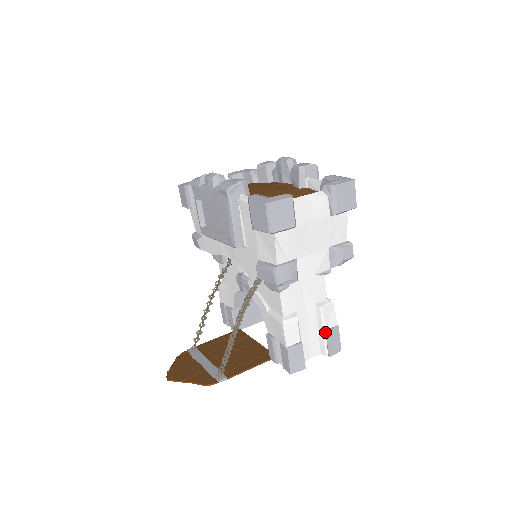
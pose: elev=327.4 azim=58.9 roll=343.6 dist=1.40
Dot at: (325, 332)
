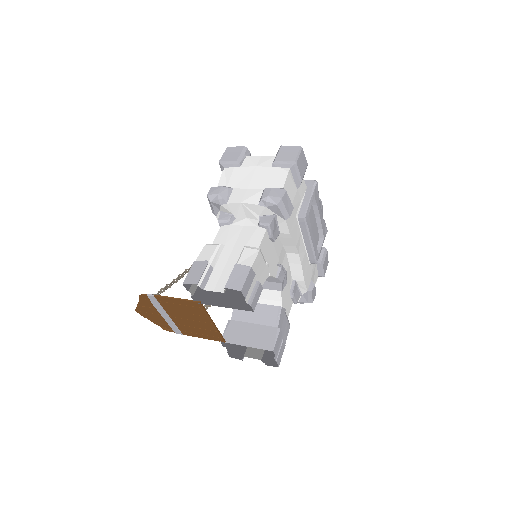
Dot at: (235, 266)
